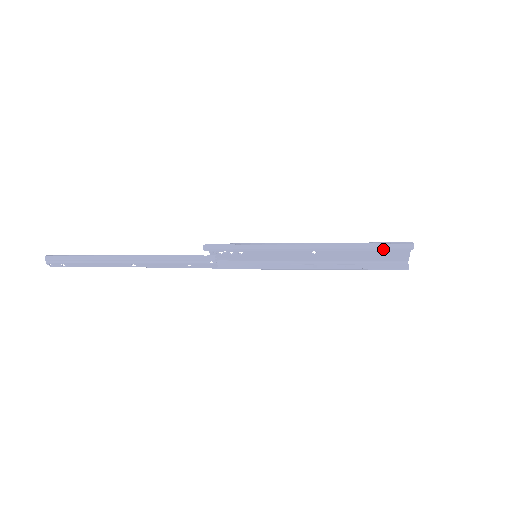
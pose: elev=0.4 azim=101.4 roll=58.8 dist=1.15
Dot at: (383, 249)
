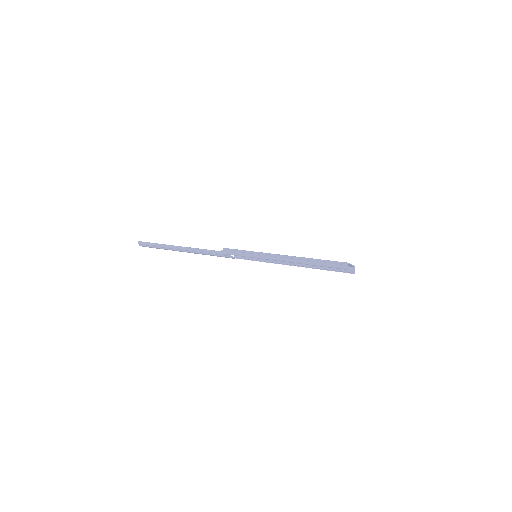
Dot at: (328, 267)
